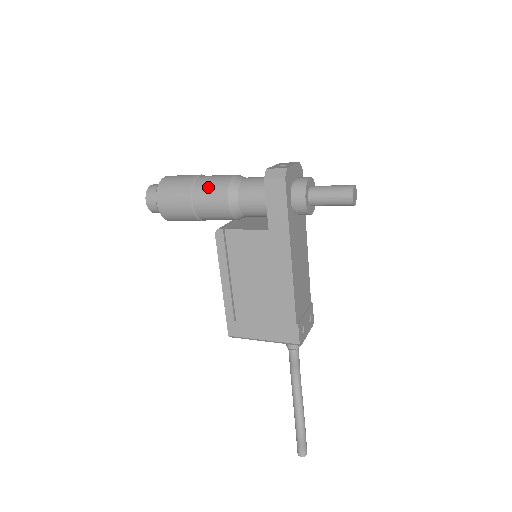
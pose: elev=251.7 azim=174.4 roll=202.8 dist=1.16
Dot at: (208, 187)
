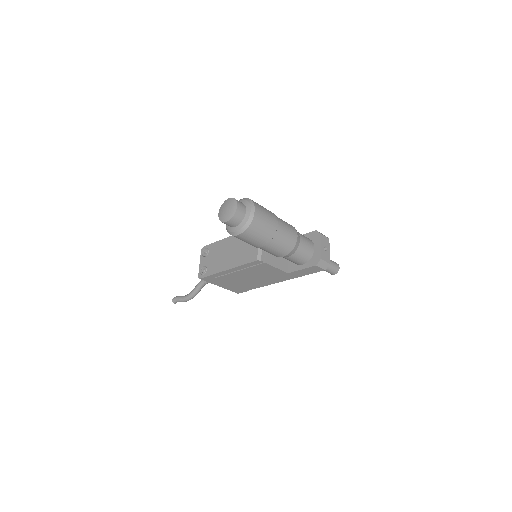
Dot at: (281, 245)
